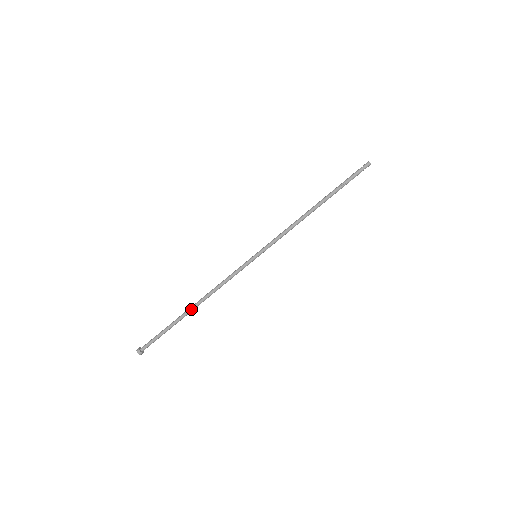
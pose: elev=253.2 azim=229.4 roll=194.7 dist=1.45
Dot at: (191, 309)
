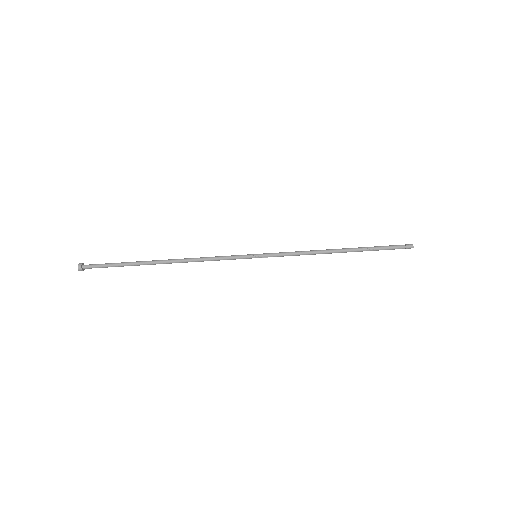
Dot at: (161, 263)
